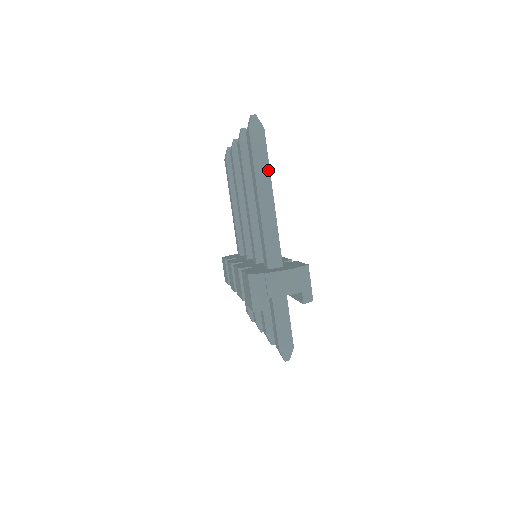
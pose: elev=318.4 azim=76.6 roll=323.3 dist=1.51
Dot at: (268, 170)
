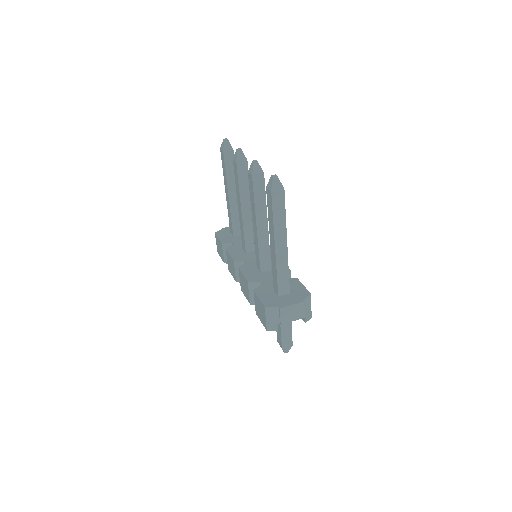
Dot at: (285, 223)
